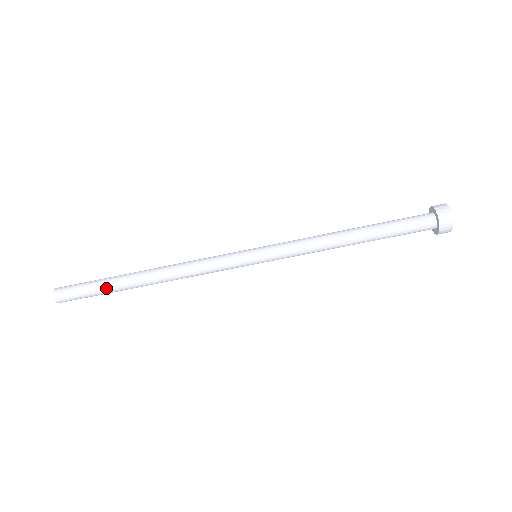
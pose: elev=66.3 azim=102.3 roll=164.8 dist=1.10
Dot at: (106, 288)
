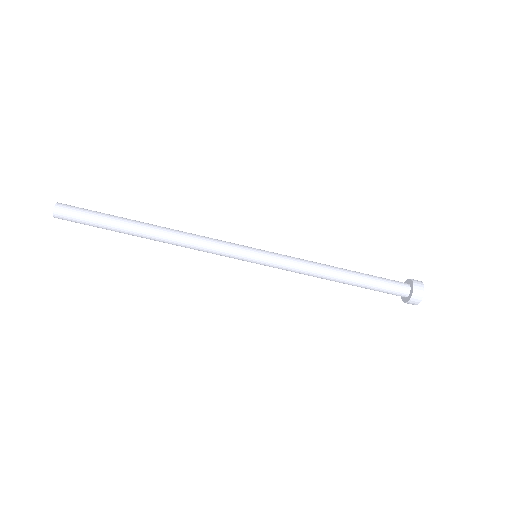
Dot at: (111, 218)
